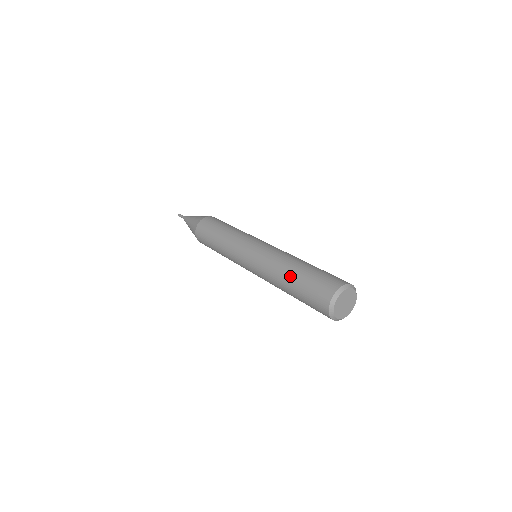
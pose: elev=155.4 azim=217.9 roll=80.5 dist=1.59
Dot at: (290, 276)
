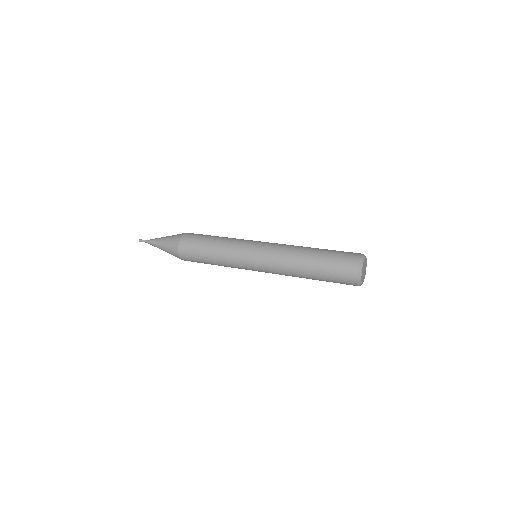
Dot at: (310, 271)
